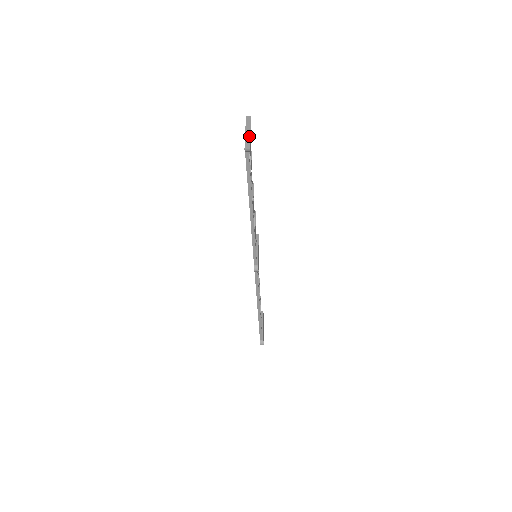
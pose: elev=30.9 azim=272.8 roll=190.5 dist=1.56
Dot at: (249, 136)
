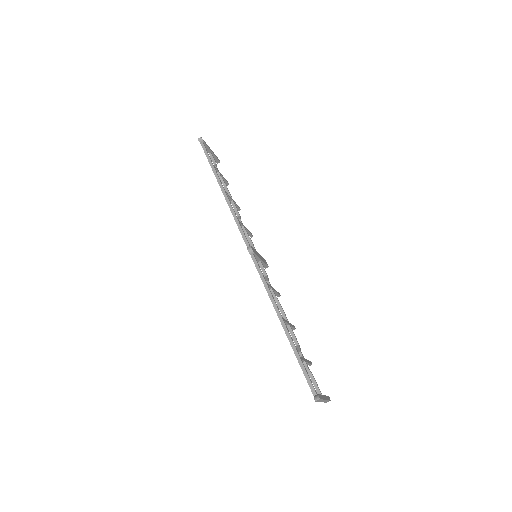
Dot at: (207, 146)
